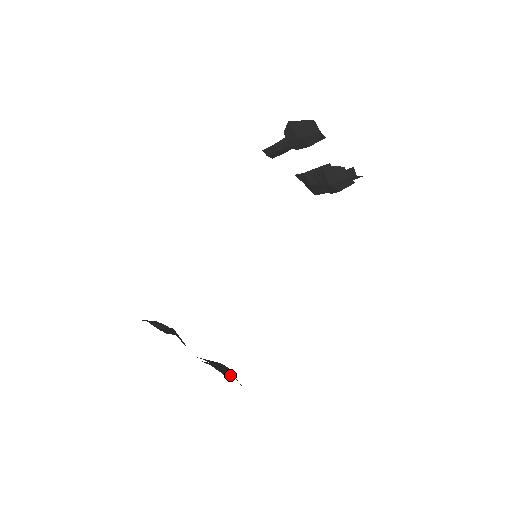
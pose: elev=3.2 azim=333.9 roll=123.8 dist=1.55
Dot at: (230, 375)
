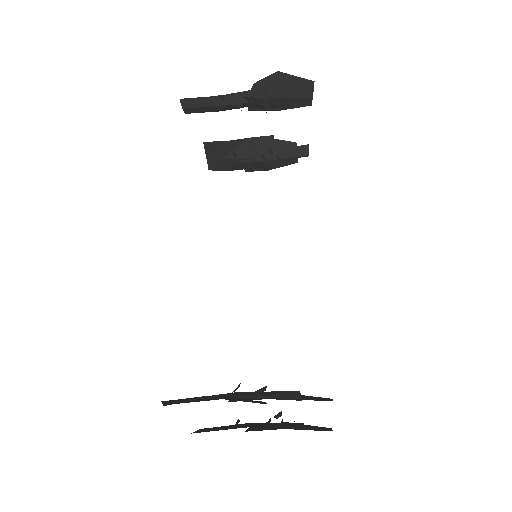
Dot at: (329, 428)
